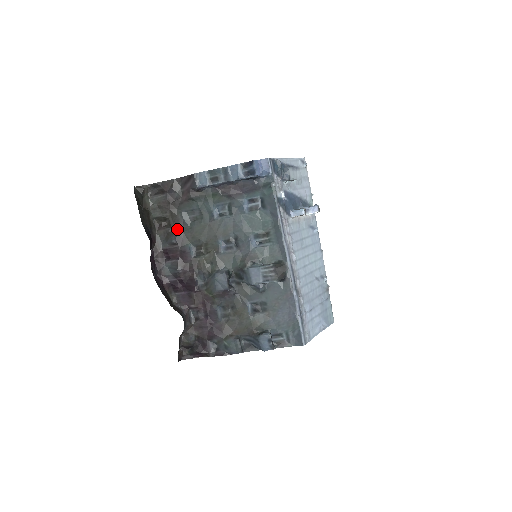
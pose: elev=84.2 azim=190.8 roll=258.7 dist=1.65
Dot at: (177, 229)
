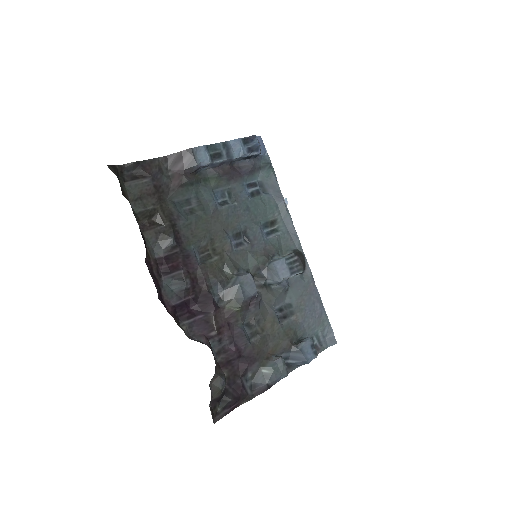
Dot at: (173, 226)
